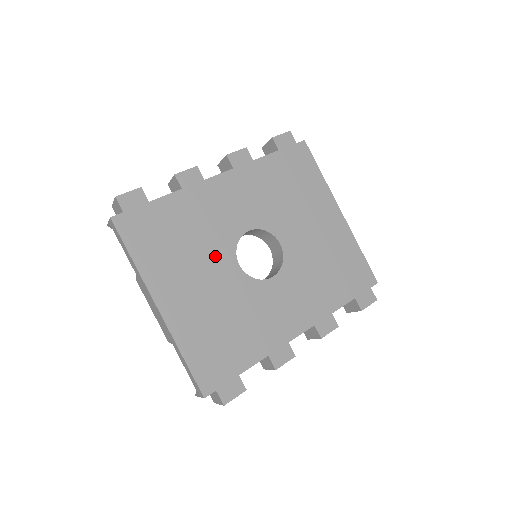
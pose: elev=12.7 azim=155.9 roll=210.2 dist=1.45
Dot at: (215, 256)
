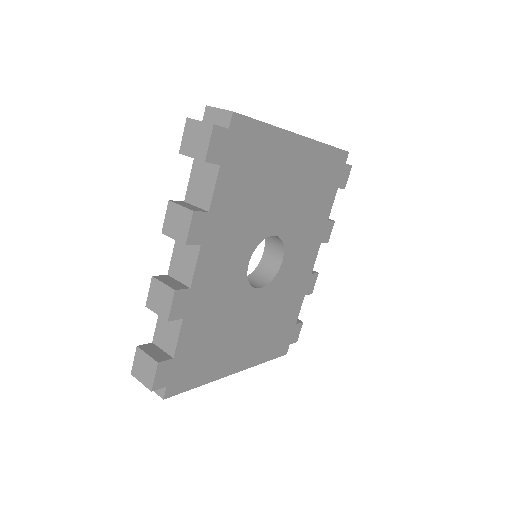
Dot at: (241, 309)
